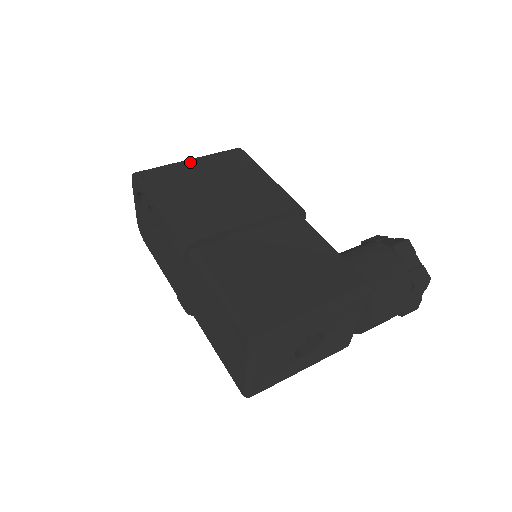
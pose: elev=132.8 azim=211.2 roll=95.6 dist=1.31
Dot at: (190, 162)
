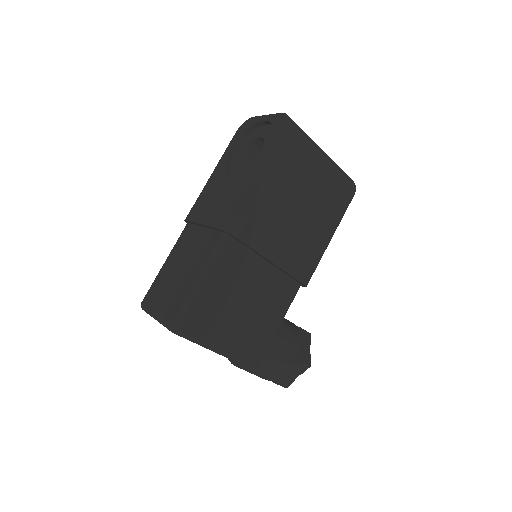
Dot at: (321, 162)
